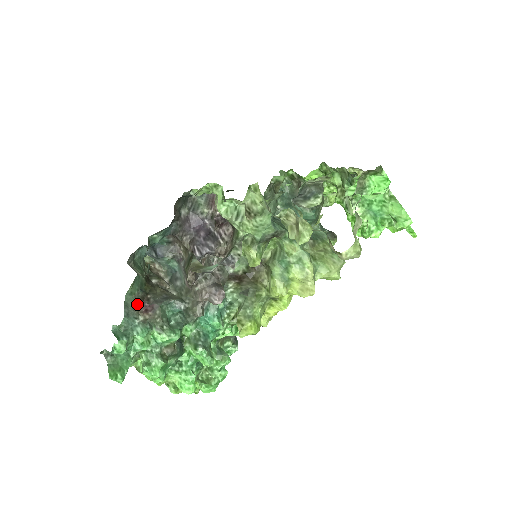
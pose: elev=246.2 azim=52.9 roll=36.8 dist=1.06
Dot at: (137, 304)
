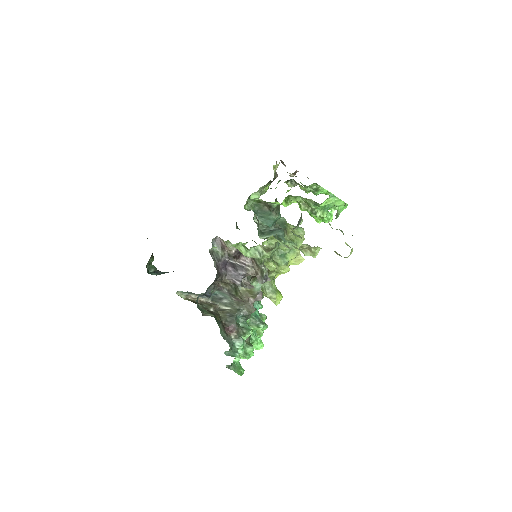
Dot at: (225, 332)
